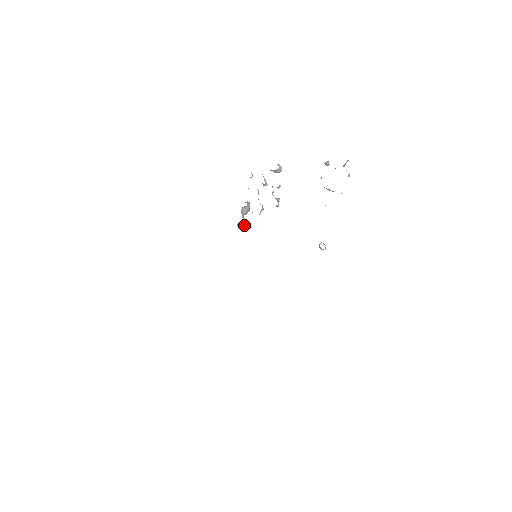
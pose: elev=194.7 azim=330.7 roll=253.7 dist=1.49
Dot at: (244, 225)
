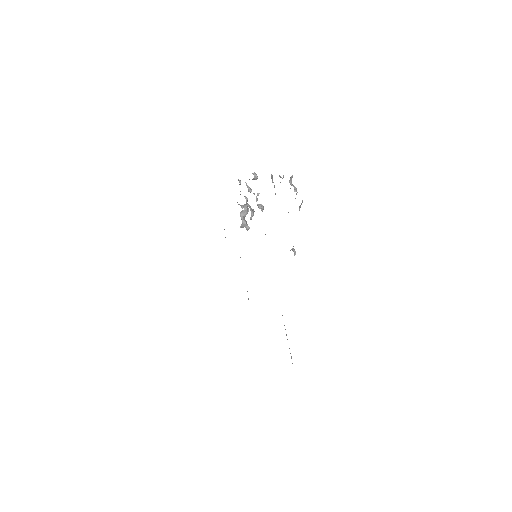
Dot at: (246, 226)
